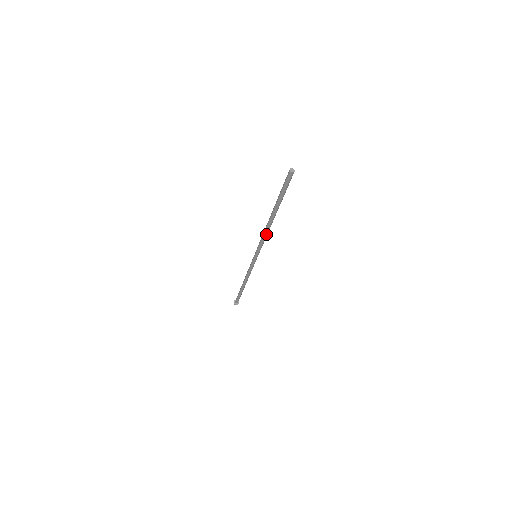
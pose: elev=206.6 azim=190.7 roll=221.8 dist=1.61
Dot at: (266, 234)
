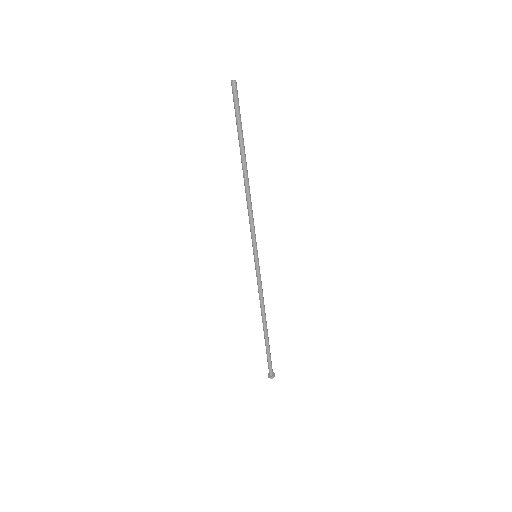
Dot at: (248, 204)
